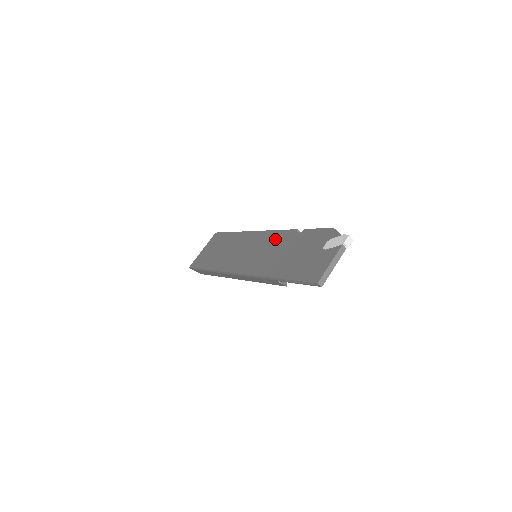
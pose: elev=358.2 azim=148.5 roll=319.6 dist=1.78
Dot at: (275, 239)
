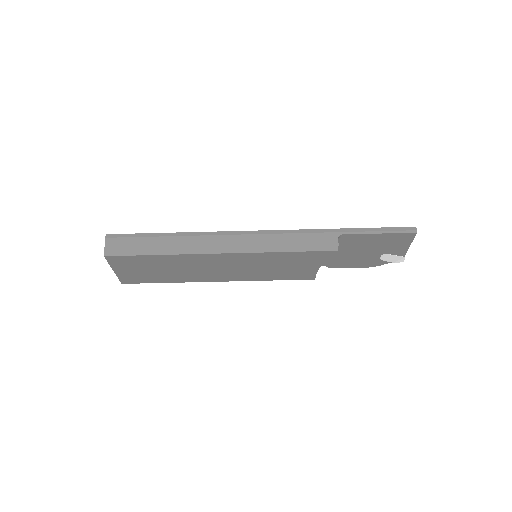
Dot at: occluded
